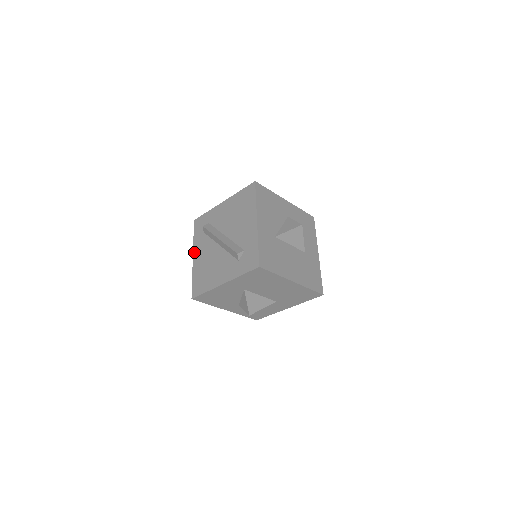
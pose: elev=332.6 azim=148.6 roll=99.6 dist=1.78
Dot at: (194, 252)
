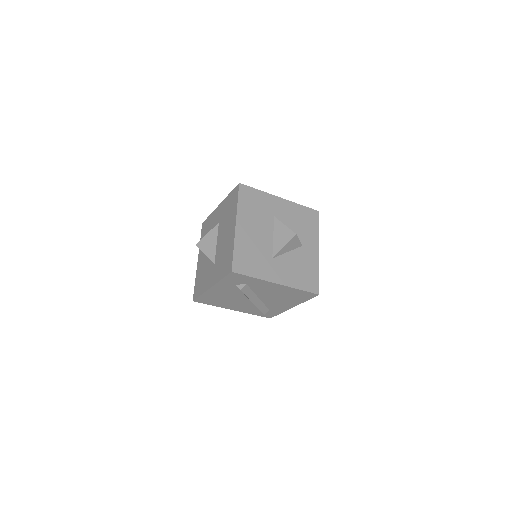
Dot at: occluded
